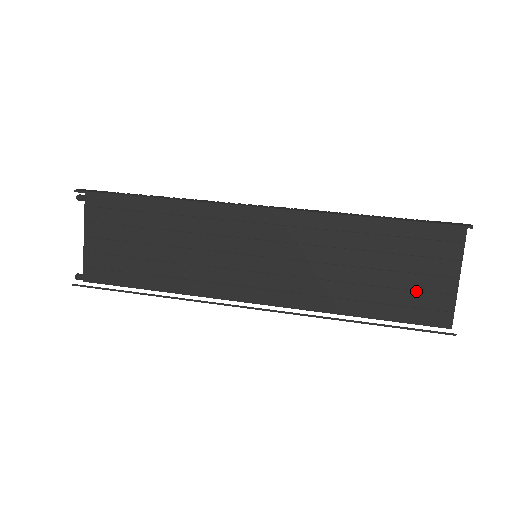
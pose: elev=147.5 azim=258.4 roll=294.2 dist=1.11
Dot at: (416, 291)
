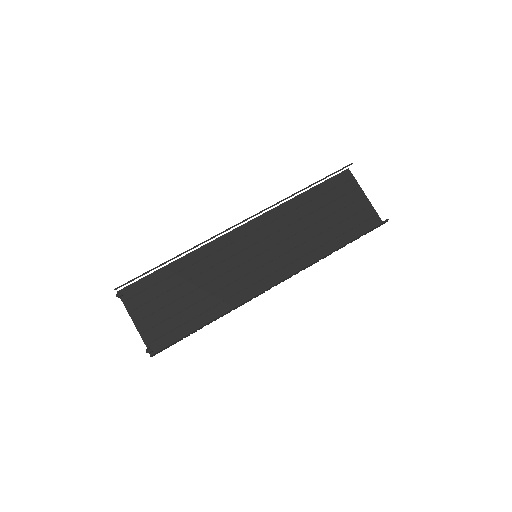
Dot at: (352, 216)
